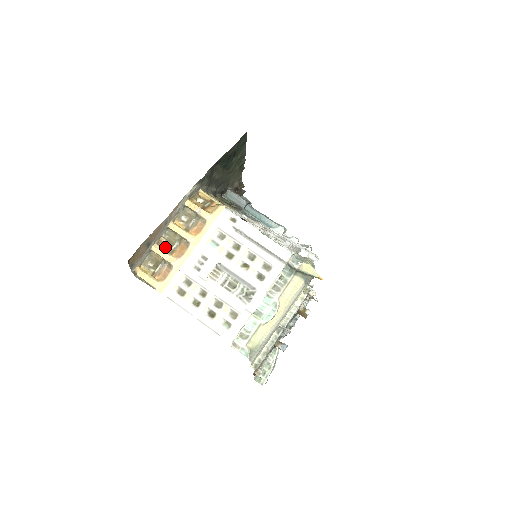
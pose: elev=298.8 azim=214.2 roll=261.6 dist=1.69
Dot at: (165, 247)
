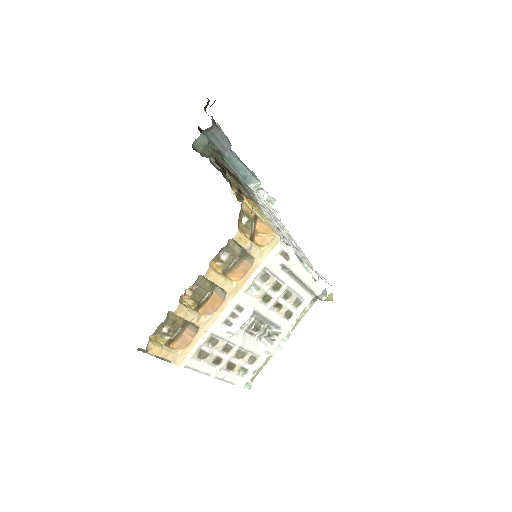
Dot at: (188, 301)
